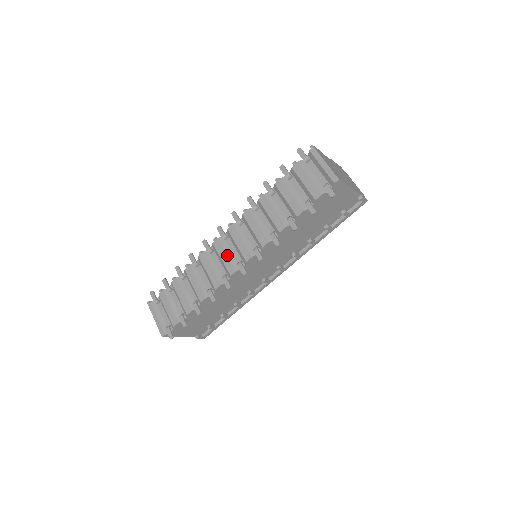
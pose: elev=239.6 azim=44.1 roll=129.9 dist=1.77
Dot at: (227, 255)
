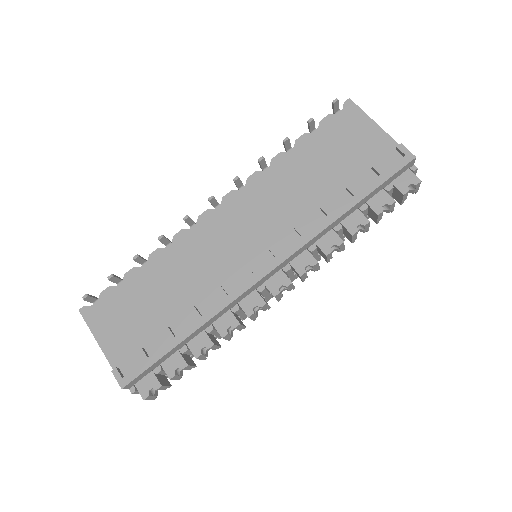
Dot at: occluded
